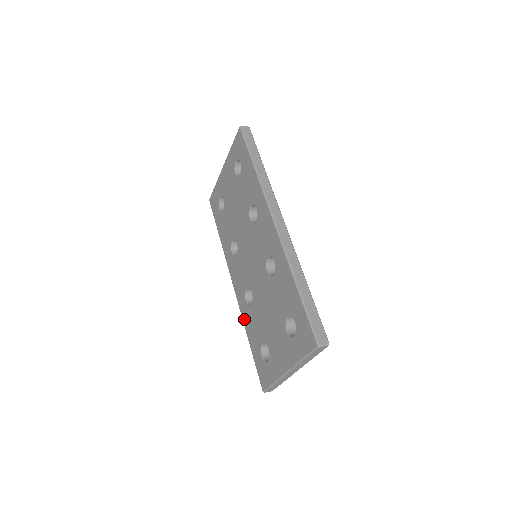
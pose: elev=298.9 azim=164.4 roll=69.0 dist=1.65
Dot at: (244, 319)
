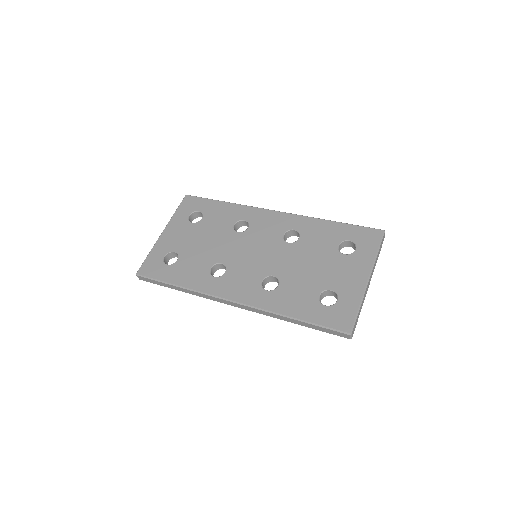
Dot at: (273, 307)
